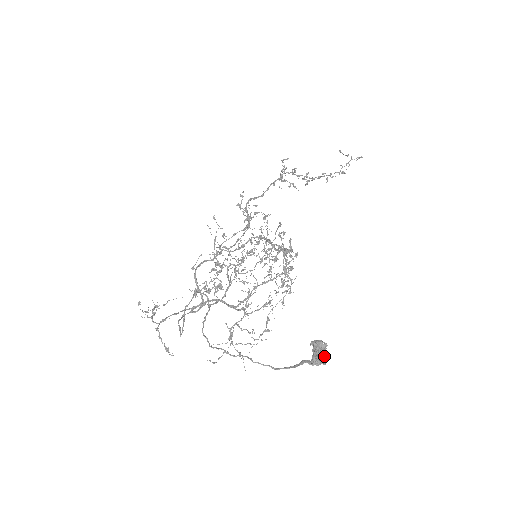
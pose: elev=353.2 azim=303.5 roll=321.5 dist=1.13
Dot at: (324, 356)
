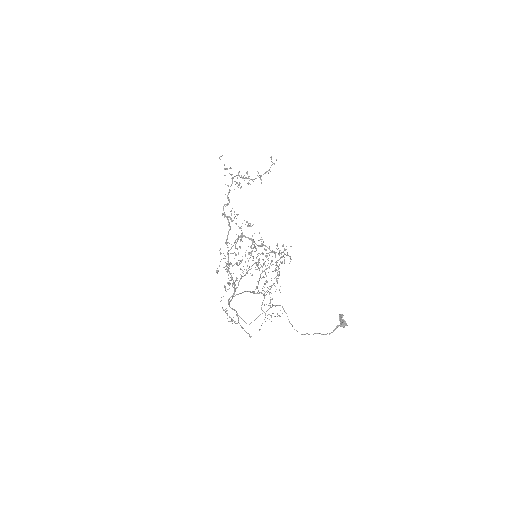
Dot at: occluded
